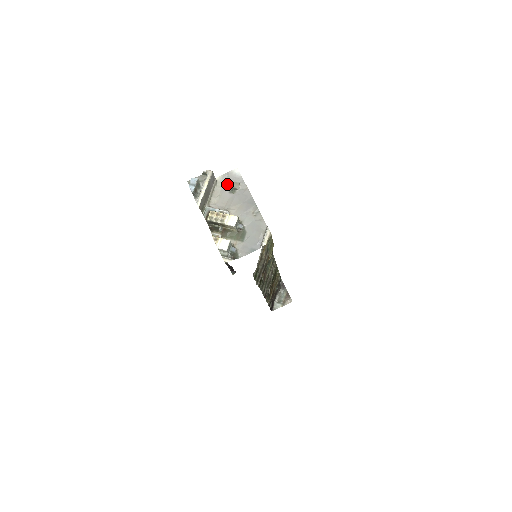
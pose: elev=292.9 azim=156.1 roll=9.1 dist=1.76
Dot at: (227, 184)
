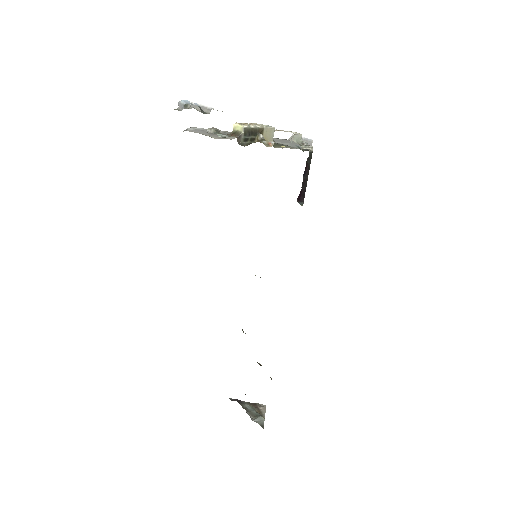
Dot at: (203, 131)
